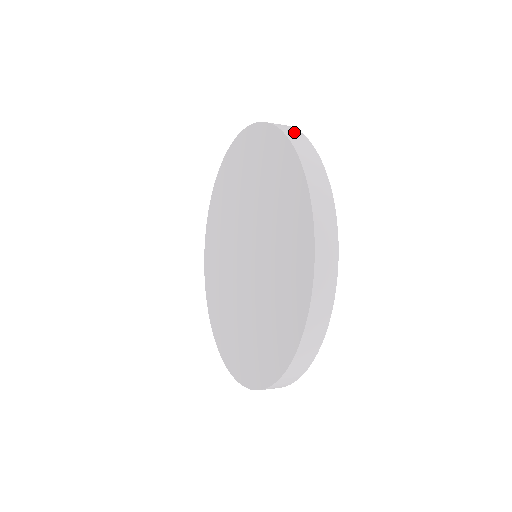
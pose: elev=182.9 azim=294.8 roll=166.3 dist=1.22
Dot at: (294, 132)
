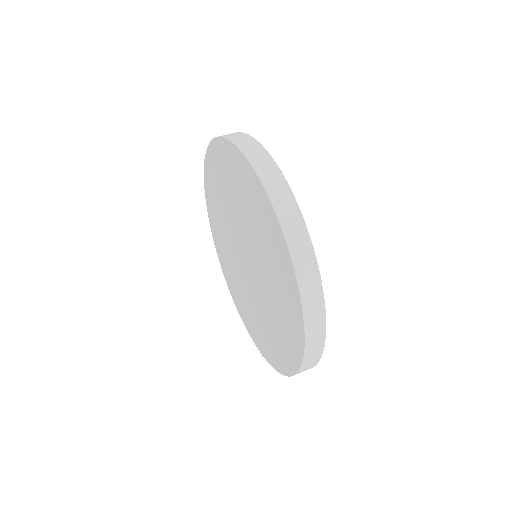
Dot at: (317, 343)
